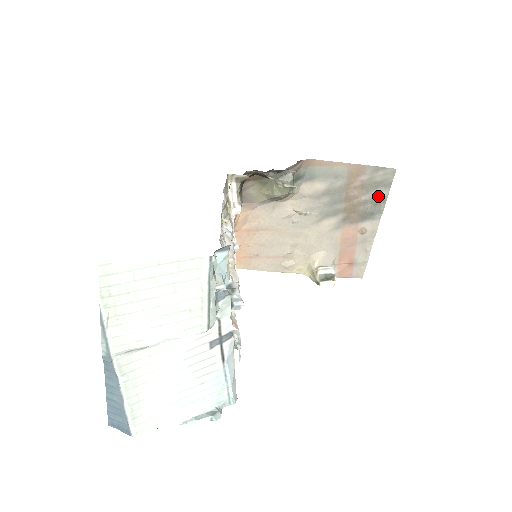
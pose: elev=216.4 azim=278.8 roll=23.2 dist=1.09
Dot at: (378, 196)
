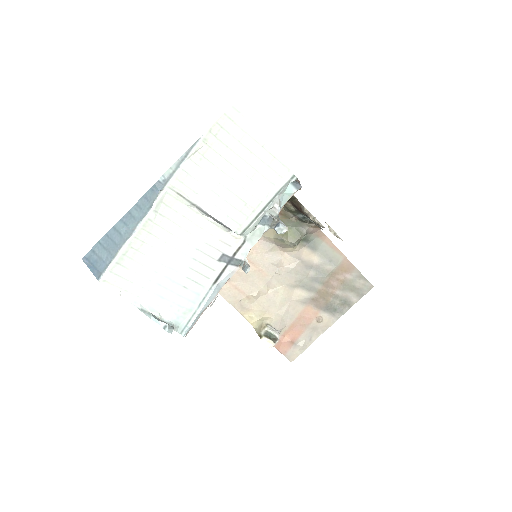
Dot at: (348, 299)
